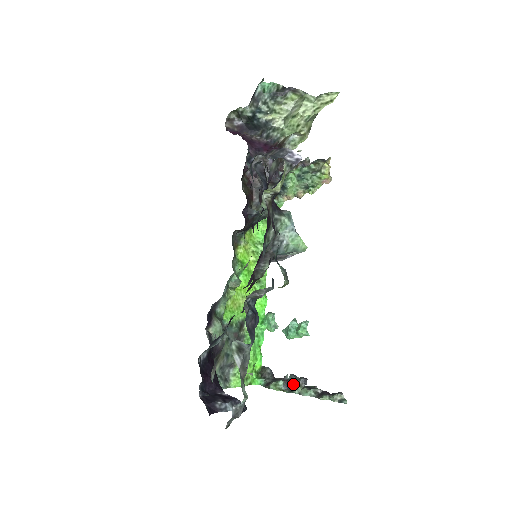
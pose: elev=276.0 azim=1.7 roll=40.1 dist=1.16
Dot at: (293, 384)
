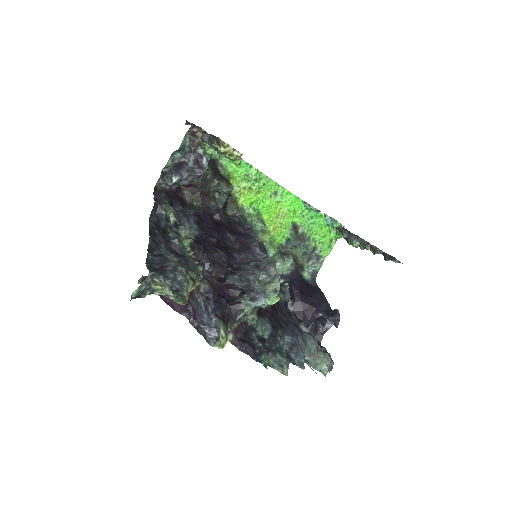
Dot at: (362, 241)
